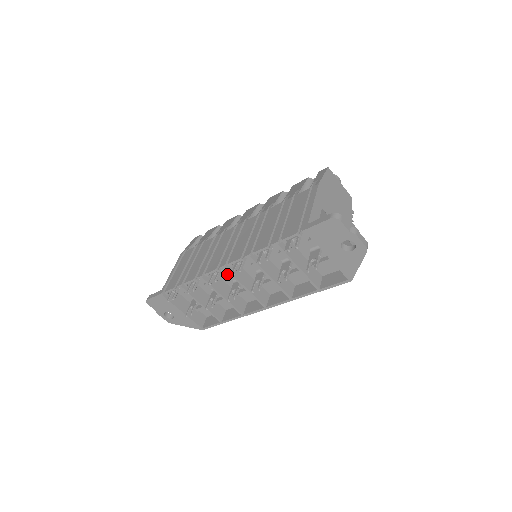
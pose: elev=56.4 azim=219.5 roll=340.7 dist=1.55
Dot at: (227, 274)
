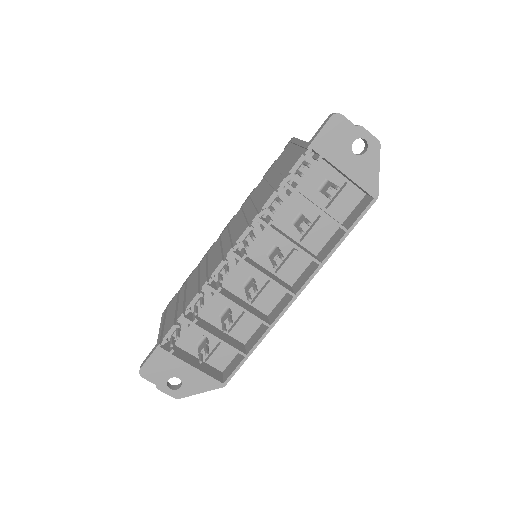
Dot at: (237, 263)
